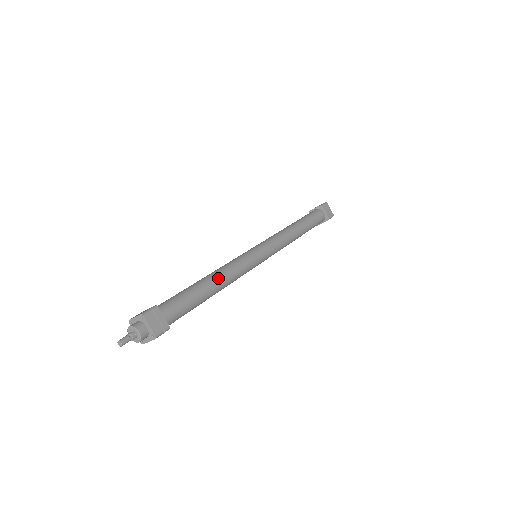
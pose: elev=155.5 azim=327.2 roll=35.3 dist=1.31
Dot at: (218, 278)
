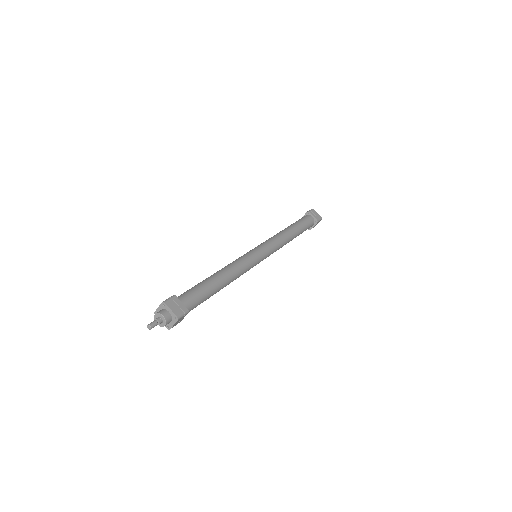
Dot at: (224, 273)
